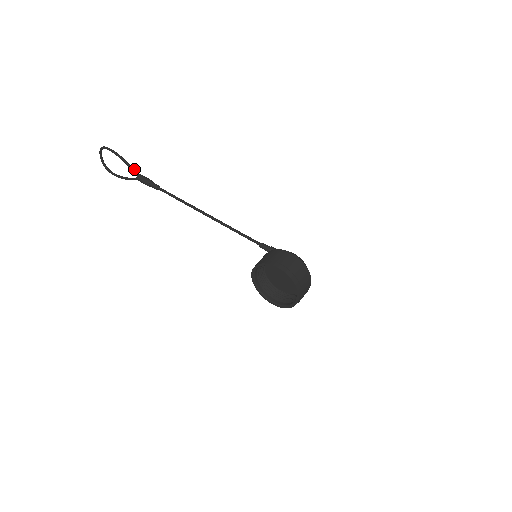
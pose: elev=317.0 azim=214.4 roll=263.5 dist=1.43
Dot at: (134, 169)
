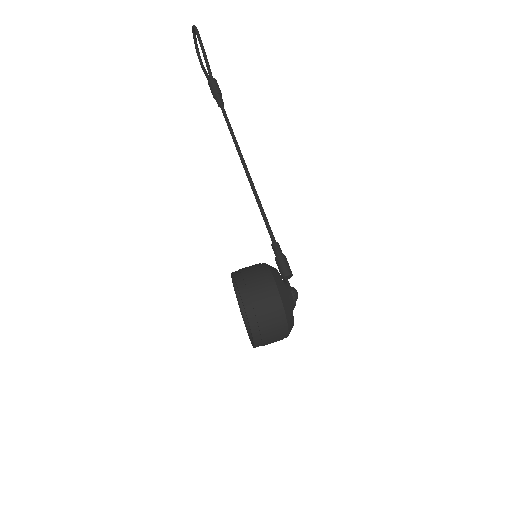
Dot at: (210, 69)
